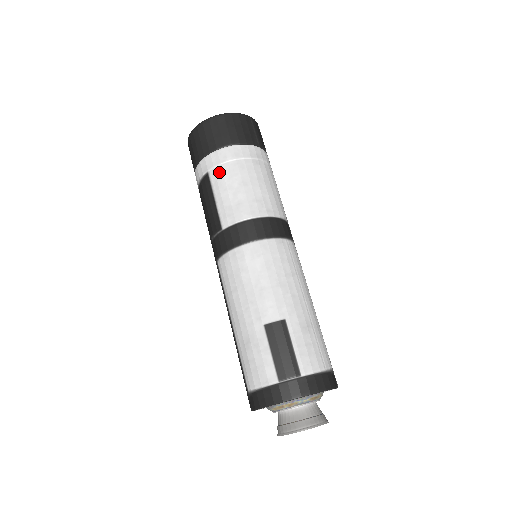
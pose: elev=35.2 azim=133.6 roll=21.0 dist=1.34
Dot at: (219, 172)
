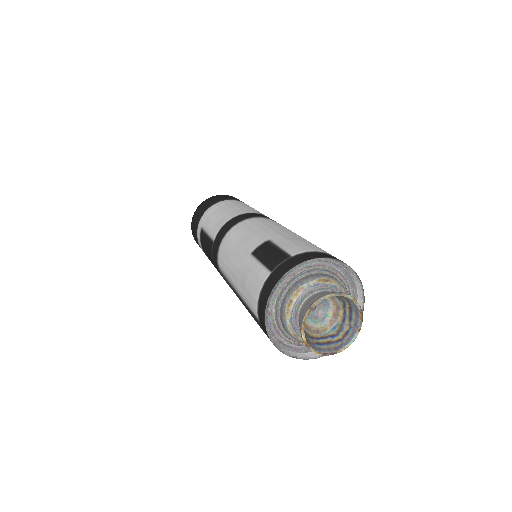
Dot at: (207, 219)
